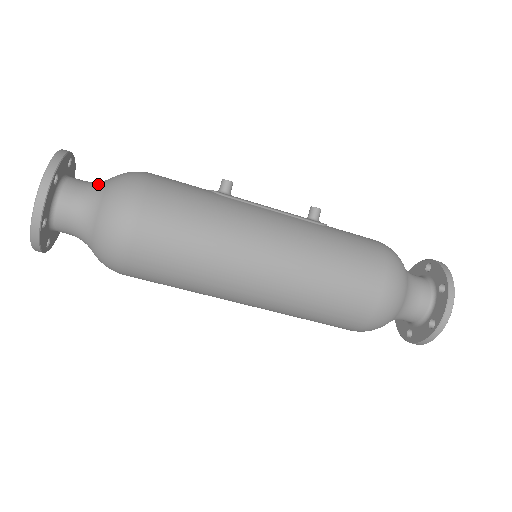
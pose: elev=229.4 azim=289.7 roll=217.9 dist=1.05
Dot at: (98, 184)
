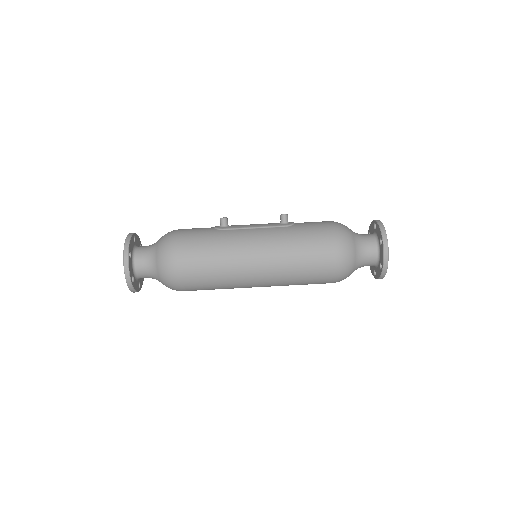
Dot at: (152, 248)
